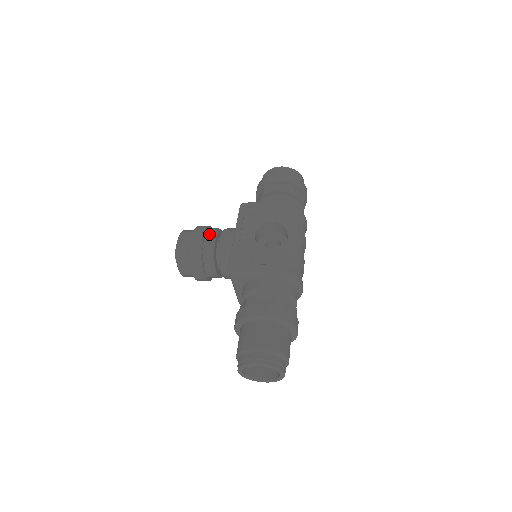
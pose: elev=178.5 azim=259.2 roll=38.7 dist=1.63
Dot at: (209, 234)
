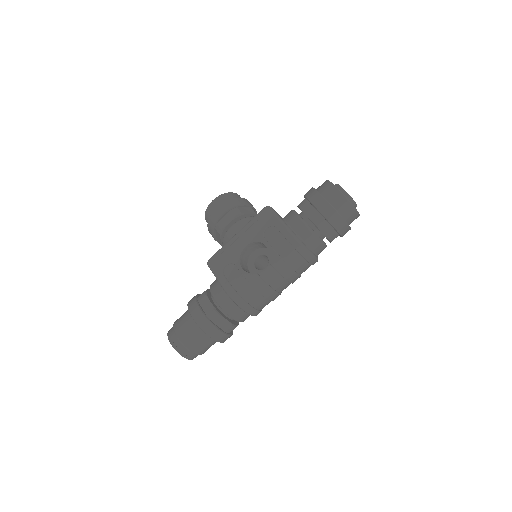
Dot at: (229, 215)
